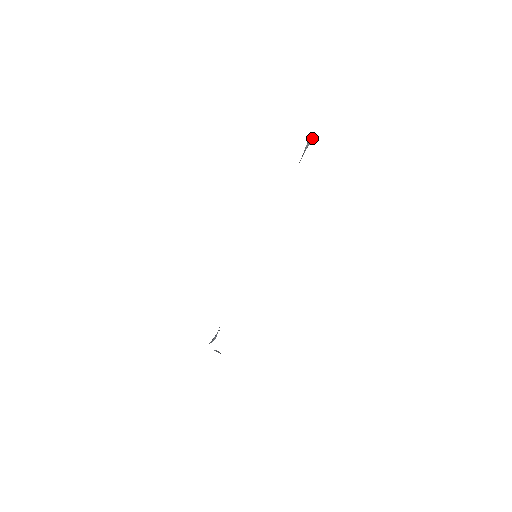
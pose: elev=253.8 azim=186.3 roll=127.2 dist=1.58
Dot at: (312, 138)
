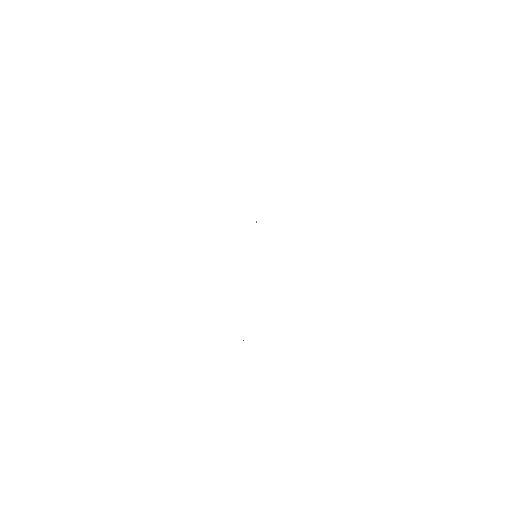
Dot at: occluded
